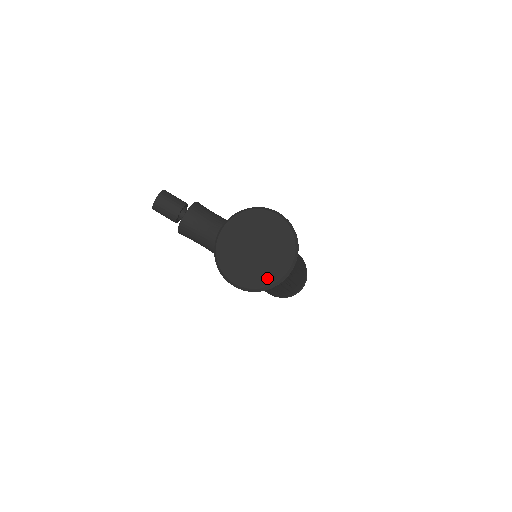
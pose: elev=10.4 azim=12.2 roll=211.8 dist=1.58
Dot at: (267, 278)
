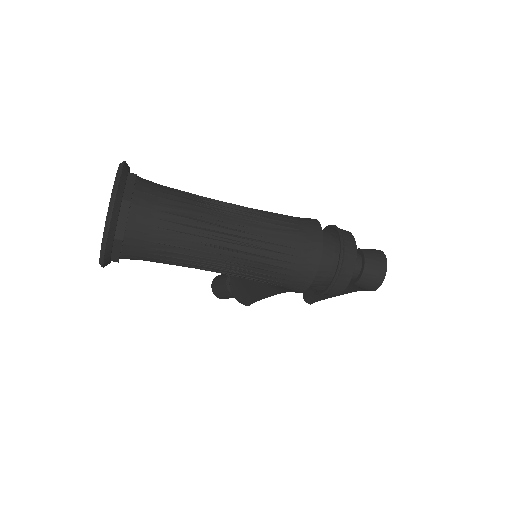
Dot at: occluded
